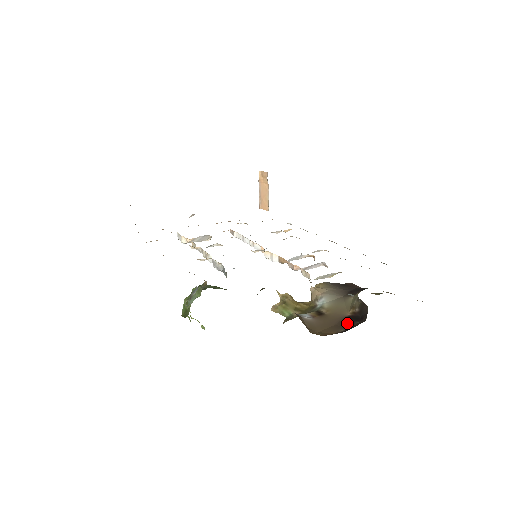
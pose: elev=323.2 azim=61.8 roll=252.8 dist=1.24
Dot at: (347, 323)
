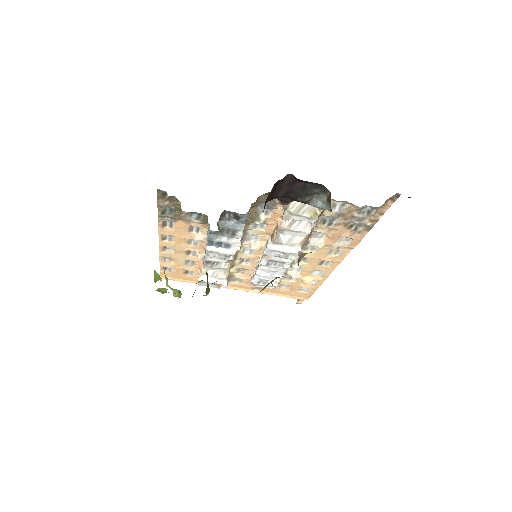
Dot at: occluded
